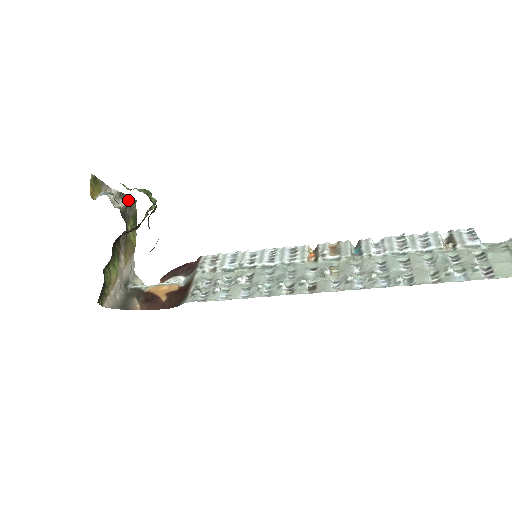
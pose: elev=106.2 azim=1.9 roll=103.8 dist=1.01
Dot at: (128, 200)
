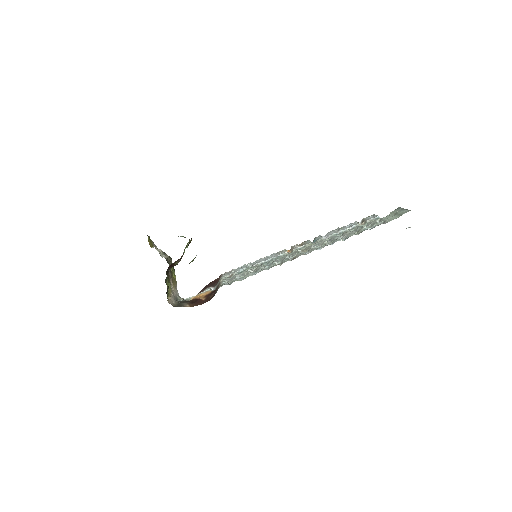
Dot at: (168, 256)
